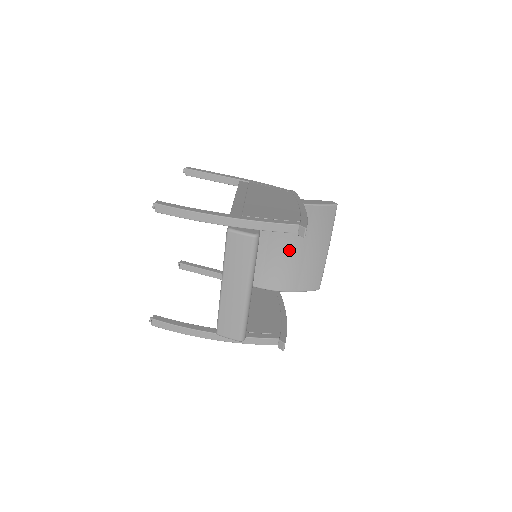
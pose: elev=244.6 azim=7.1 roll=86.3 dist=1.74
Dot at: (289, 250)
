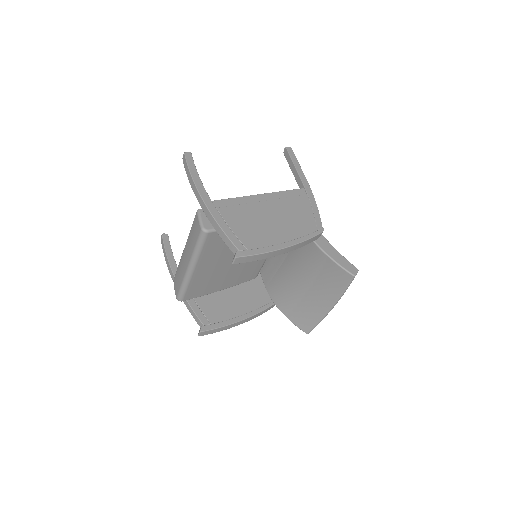
Dot at: (296, 277)
